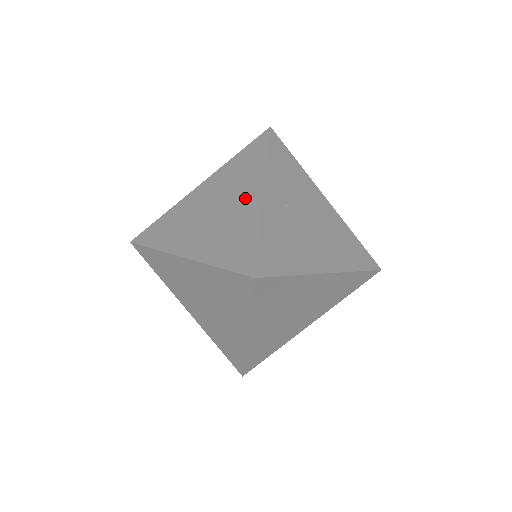
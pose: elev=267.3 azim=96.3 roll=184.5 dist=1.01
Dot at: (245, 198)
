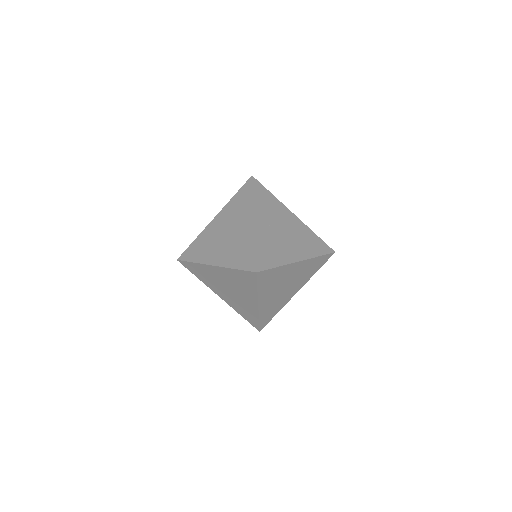
Dot at: (244, 225)
